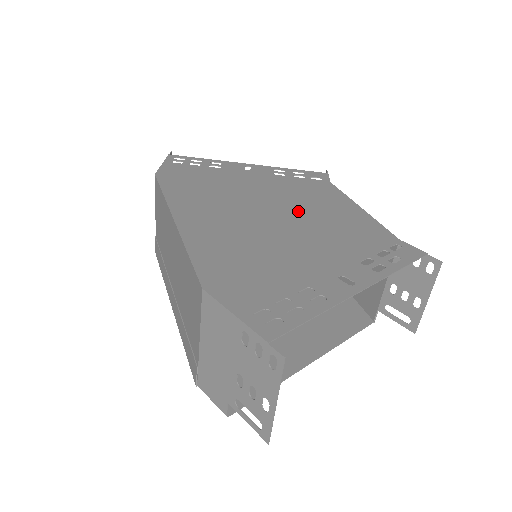
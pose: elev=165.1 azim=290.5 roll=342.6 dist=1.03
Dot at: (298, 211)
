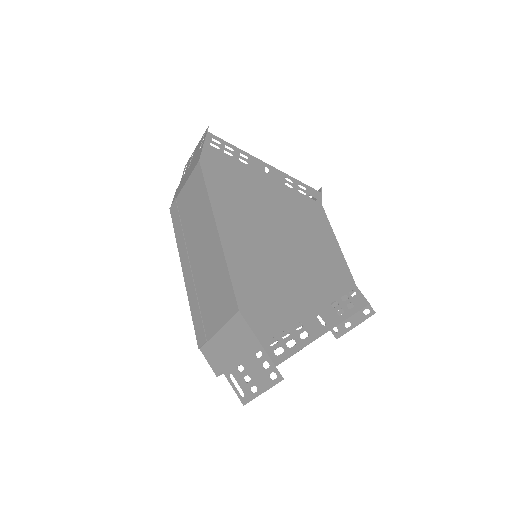
Dot at: (299, 238)
